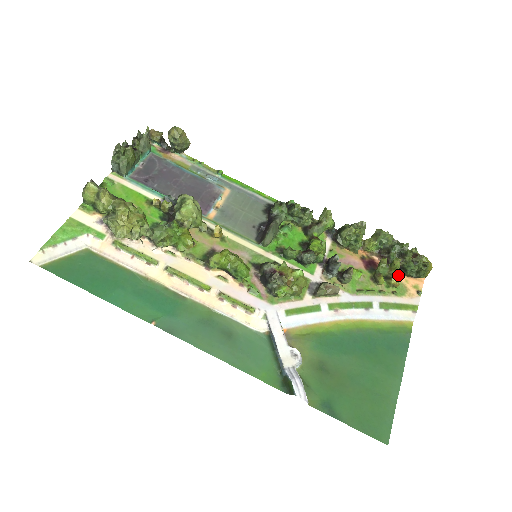
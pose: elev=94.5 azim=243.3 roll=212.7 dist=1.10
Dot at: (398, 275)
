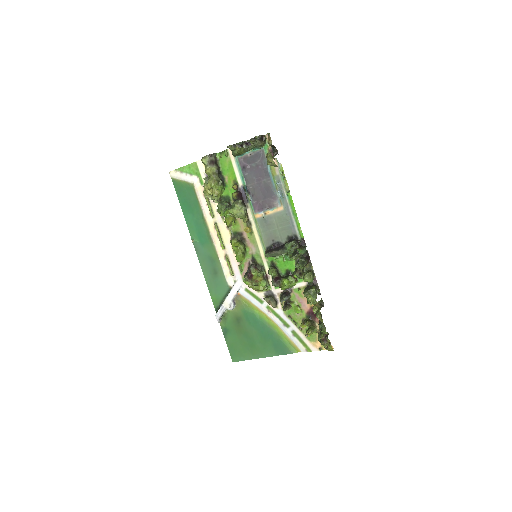
Dot at: occluded
